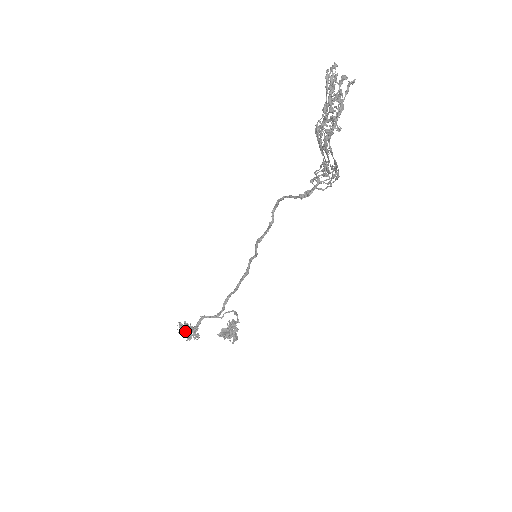
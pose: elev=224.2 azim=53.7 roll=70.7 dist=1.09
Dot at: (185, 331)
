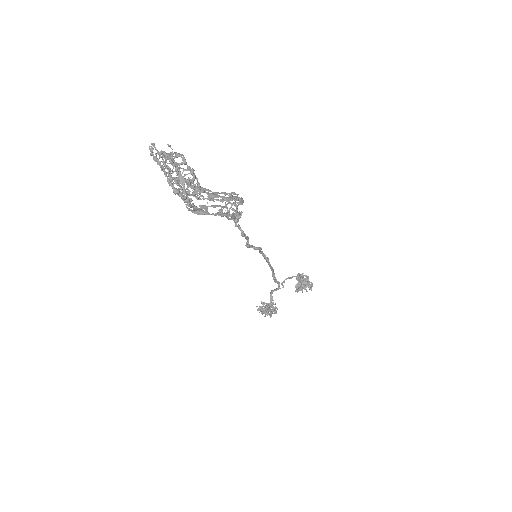
Dot at: (265, 311)
